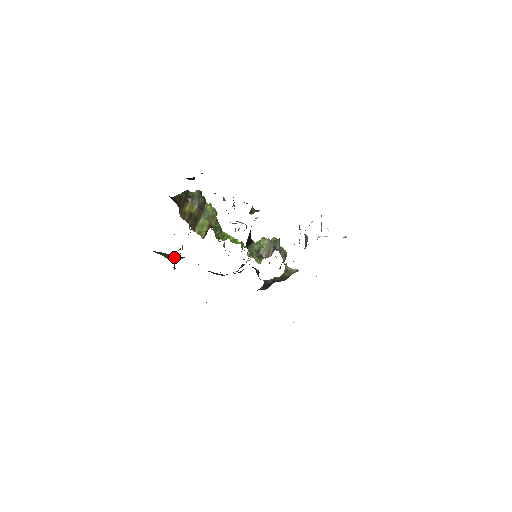
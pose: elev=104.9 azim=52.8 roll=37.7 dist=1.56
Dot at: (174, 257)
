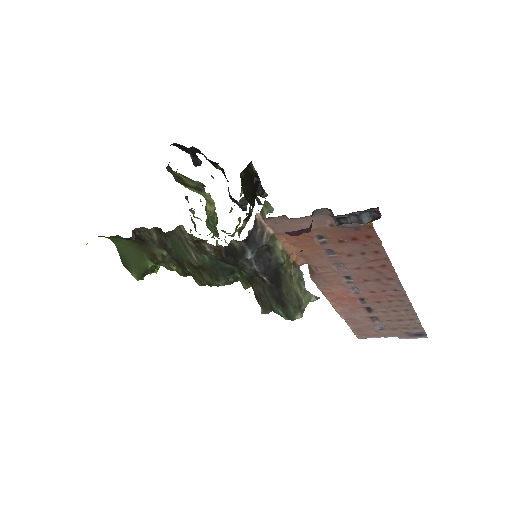
Dot at: (142, 259)
